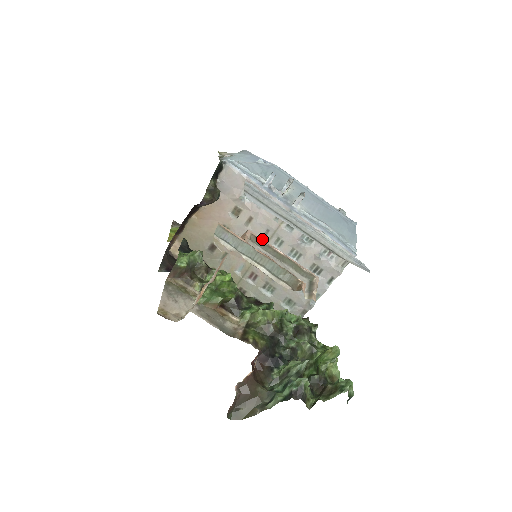
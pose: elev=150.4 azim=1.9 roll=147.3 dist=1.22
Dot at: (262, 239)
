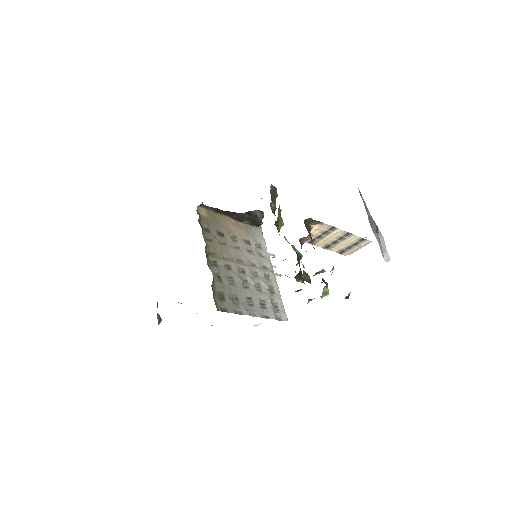
Dot at: (250, 263)
